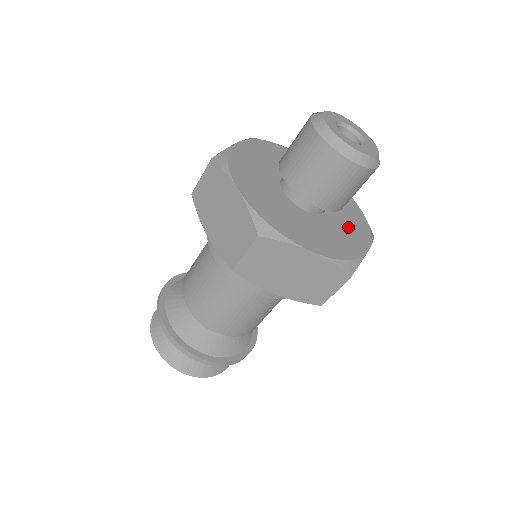
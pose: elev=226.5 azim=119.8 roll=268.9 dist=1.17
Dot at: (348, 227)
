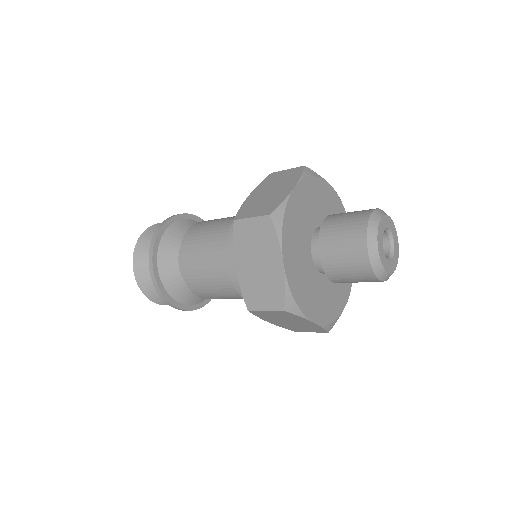
Dot at: occluded
